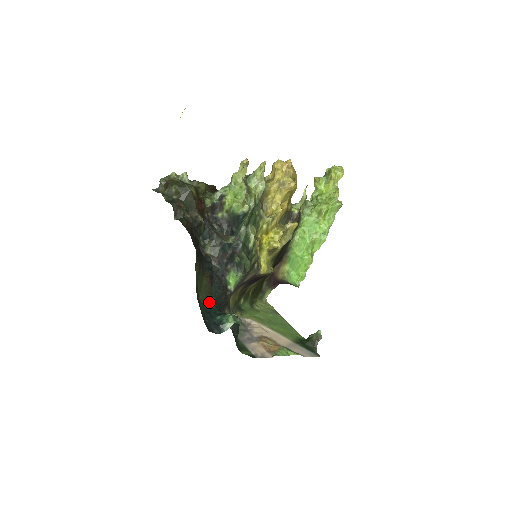
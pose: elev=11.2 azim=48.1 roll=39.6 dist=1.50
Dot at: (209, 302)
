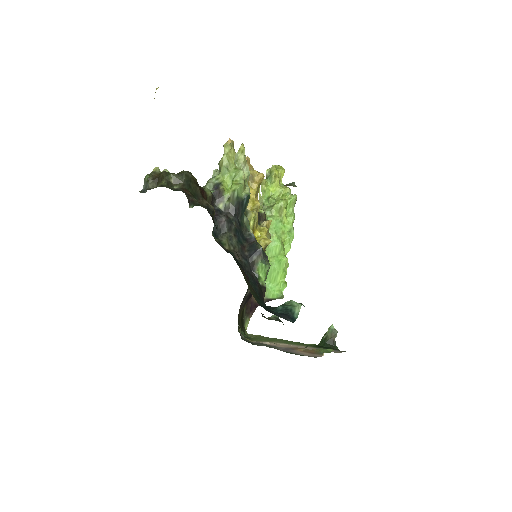
Dot at: (257, 299)
